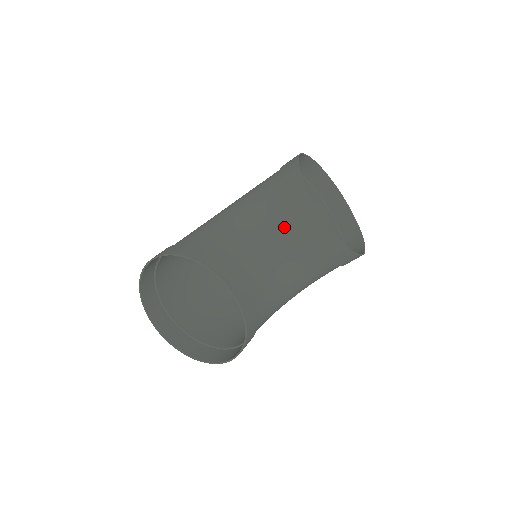
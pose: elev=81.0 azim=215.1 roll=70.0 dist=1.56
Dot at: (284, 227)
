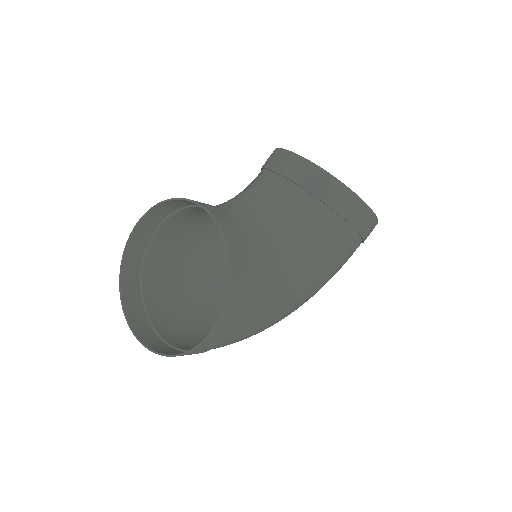
Dot at: (267, 185)
